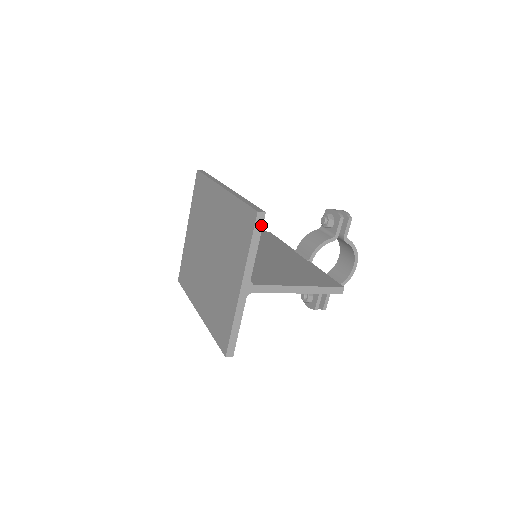
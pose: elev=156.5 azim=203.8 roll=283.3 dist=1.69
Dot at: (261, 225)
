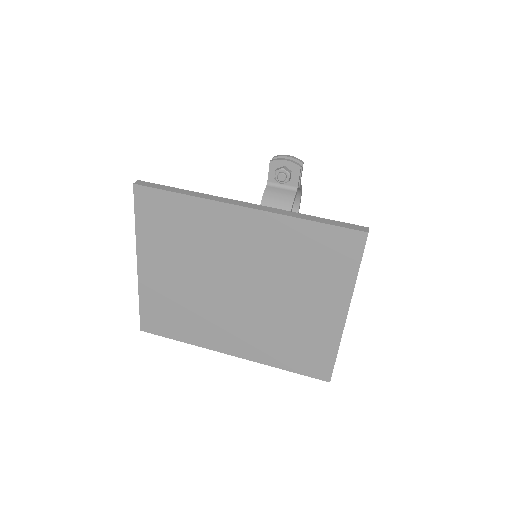
Dot at: occluded
